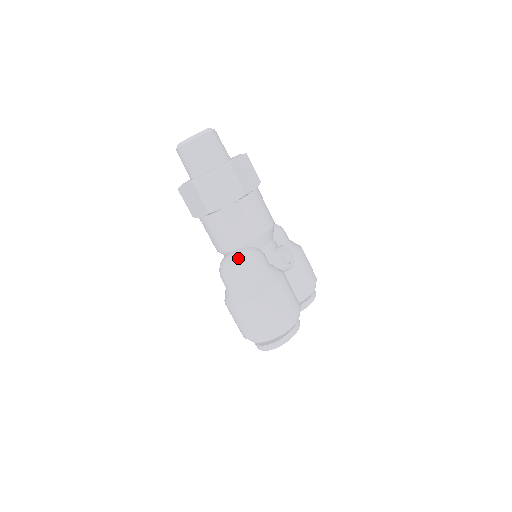
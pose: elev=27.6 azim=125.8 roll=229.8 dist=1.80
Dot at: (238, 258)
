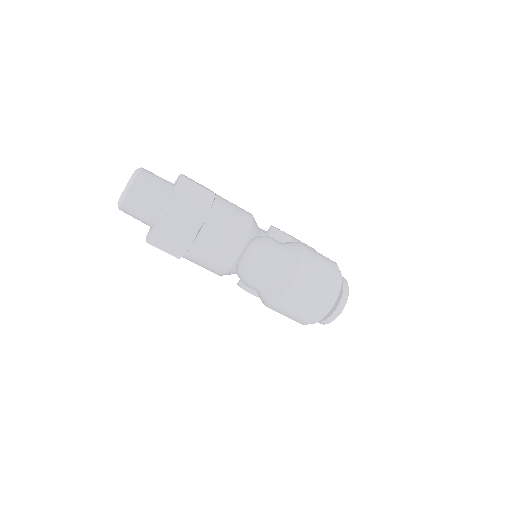
Dot at: (254, 249)
